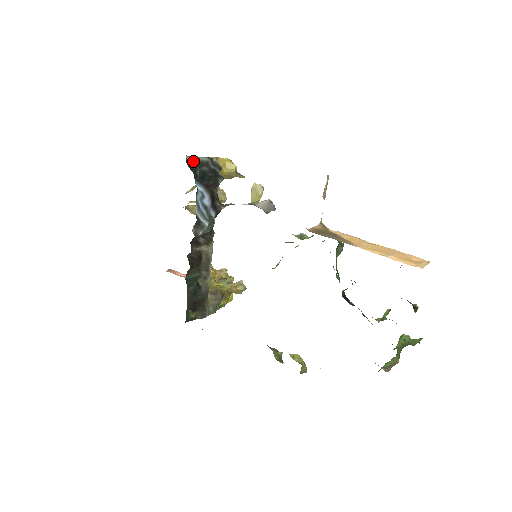
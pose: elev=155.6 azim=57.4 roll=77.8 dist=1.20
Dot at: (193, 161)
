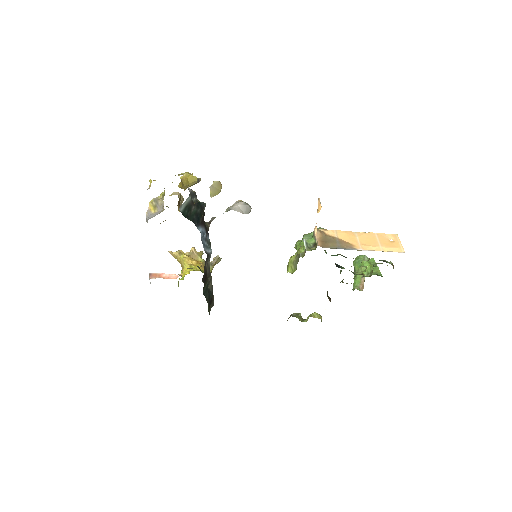
Dot at: (184, 209)
